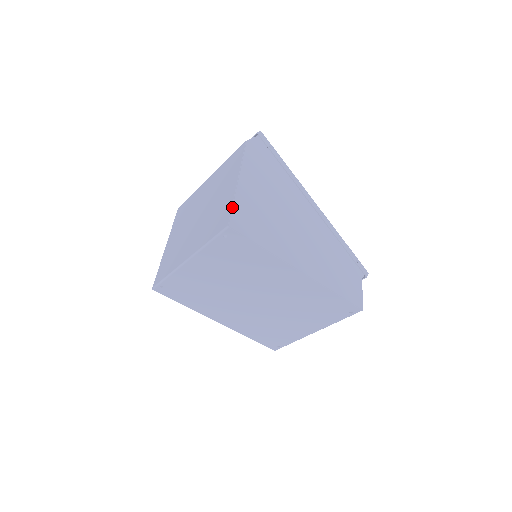
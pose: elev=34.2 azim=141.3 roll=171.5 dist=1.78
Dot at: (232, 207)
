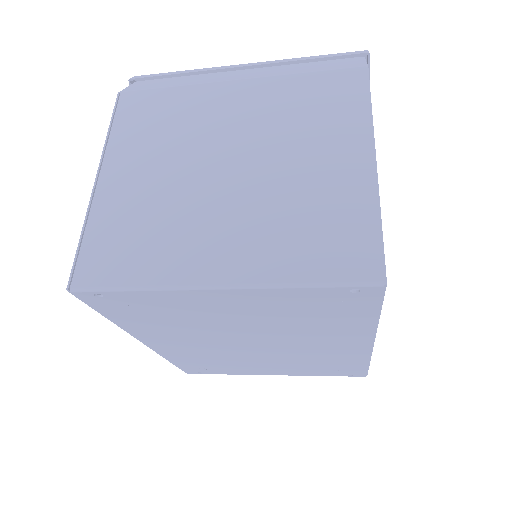
Dot at: (382, 232)
